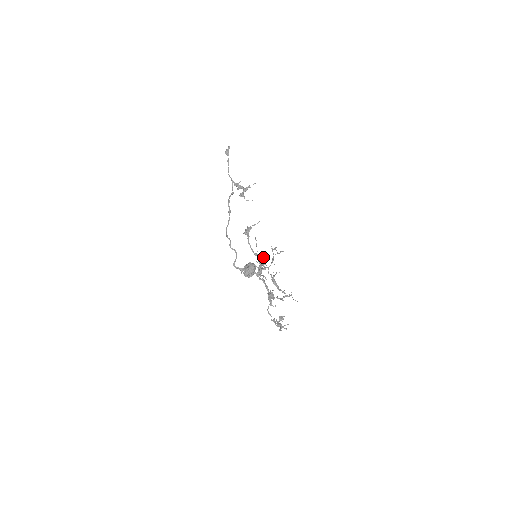
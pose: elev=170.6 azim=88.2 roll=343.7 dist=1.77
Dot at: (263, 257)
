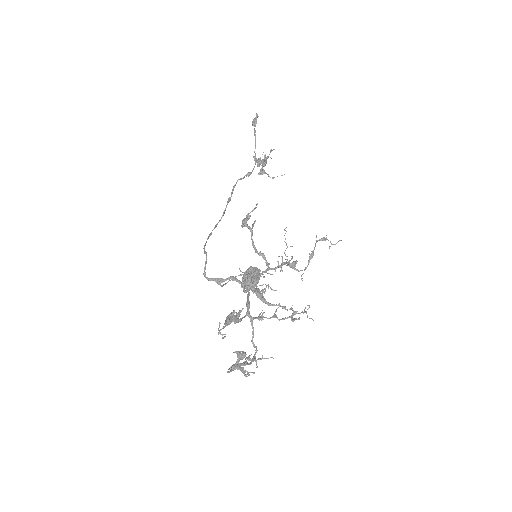
Dot at: occluded
